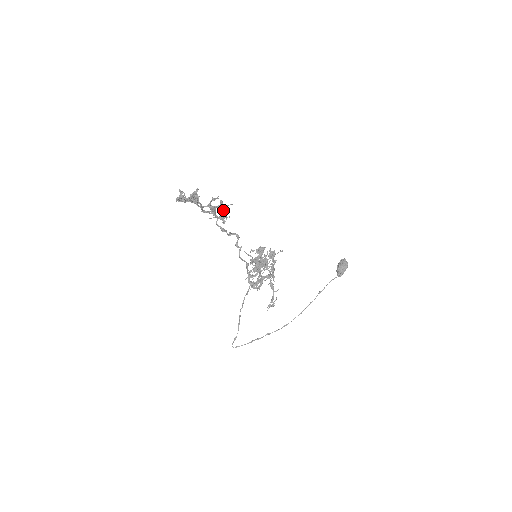
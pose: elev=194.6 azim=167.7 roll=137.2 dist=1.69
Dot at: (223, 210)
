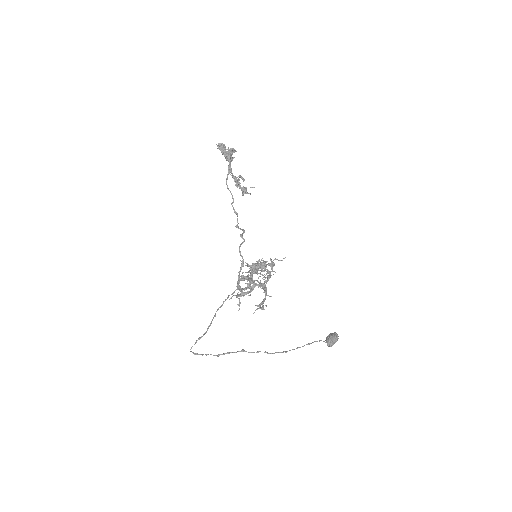
Dot at: (243, 193)
